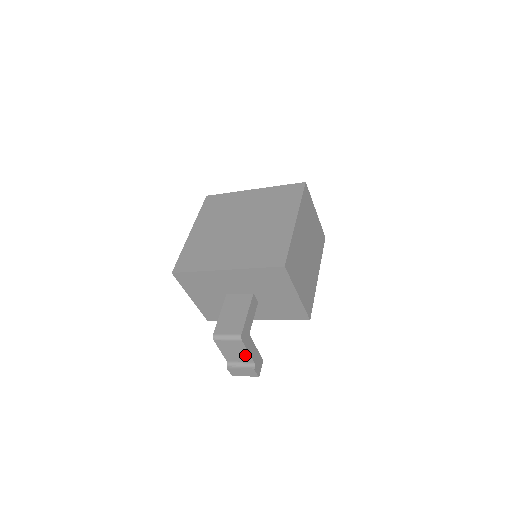
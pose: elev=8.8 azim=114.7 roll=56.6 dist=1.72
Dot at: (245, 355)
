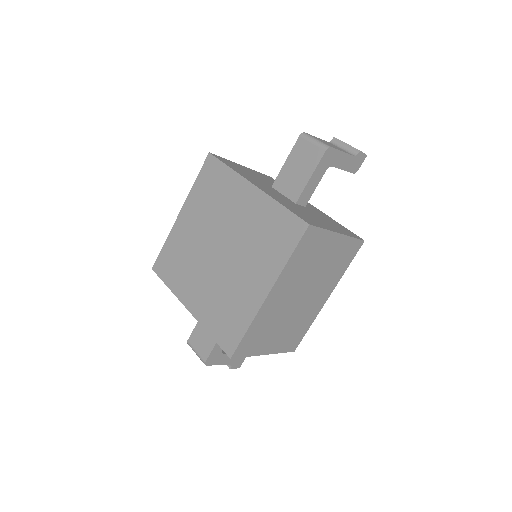
Dot at: occluded
